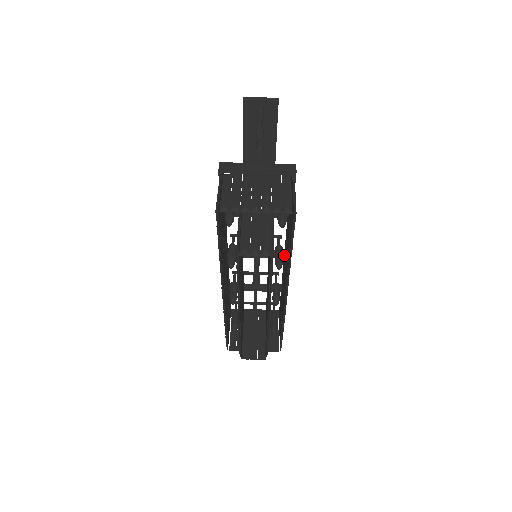
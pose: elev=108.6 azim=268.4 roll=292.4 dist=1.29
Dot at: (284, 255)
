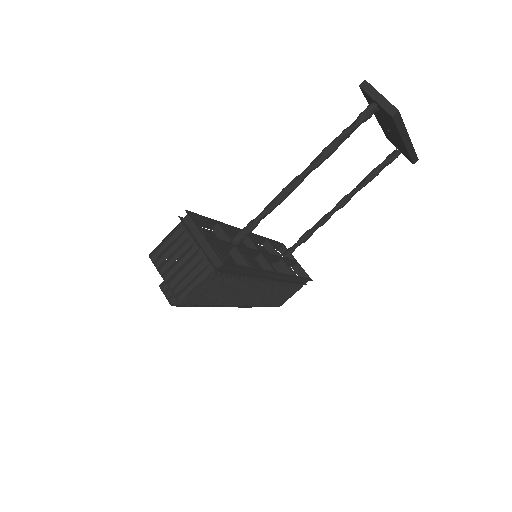
Dot at: (270, 275)
